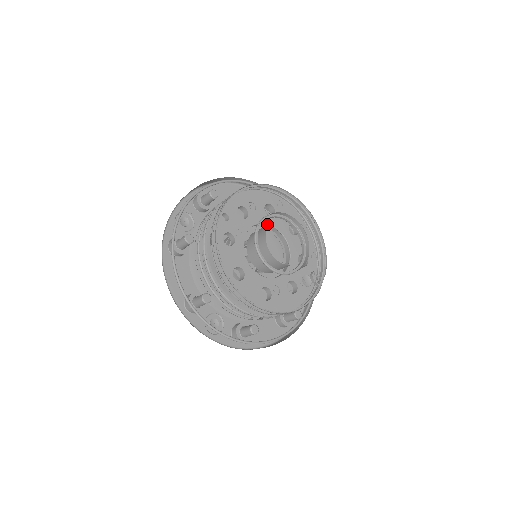
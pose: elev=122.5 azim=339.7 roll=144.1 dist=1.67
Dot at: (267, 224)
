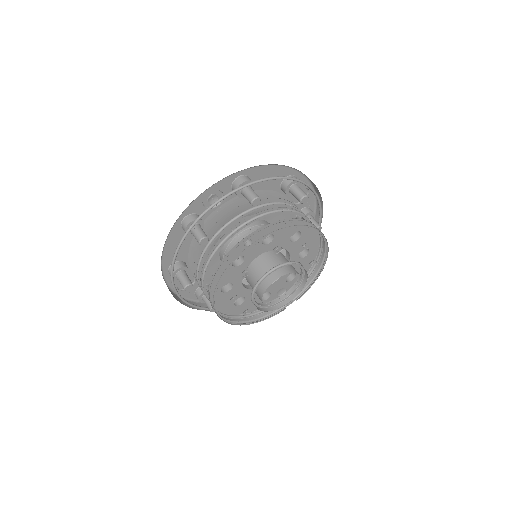
Dot at: (283, 248)
